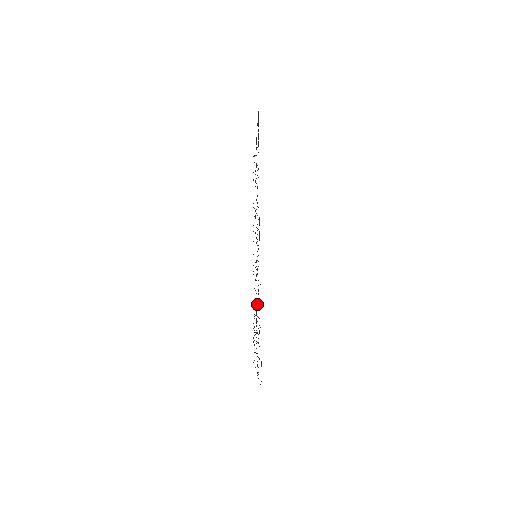
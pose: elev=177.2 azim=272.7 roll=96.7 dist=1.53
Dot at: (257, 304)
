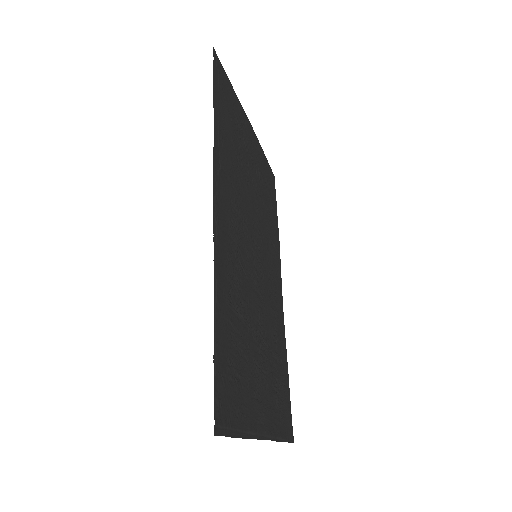
Dot at: (246, 309)
